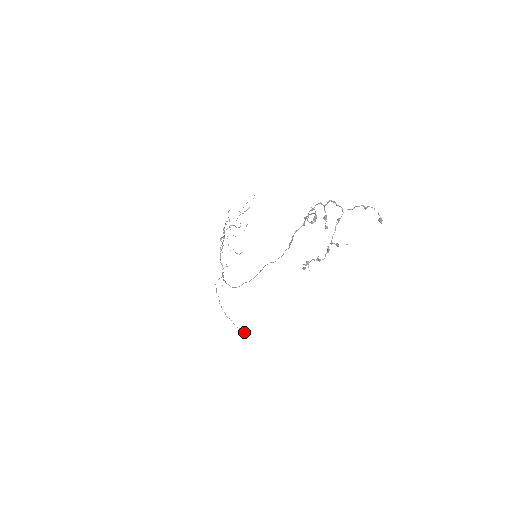
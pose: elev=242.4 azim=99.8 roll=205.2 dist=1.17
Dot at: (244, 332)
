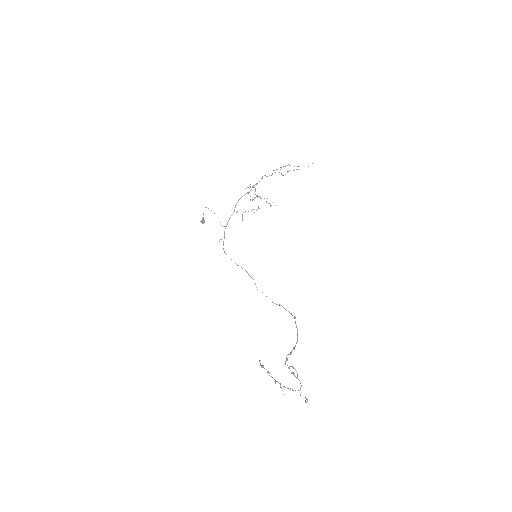
Dot at: (204, 221)
